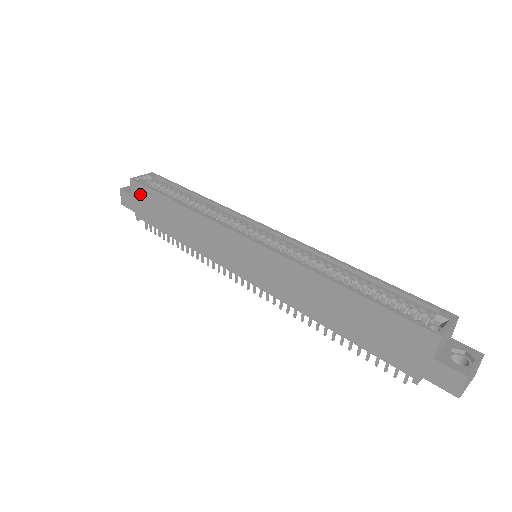
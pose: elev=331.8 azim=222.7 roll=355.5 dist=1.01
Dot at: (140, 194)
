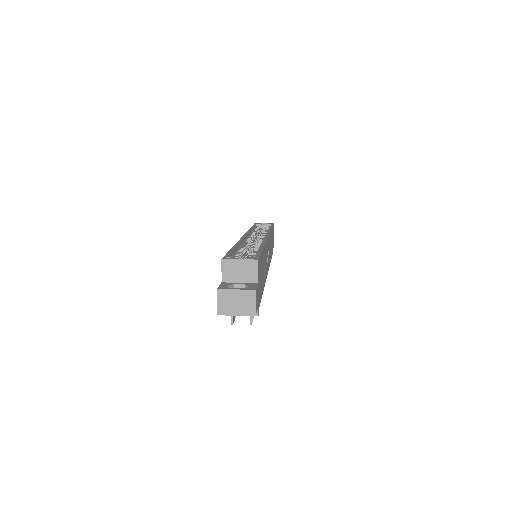
Dot at: occluded
